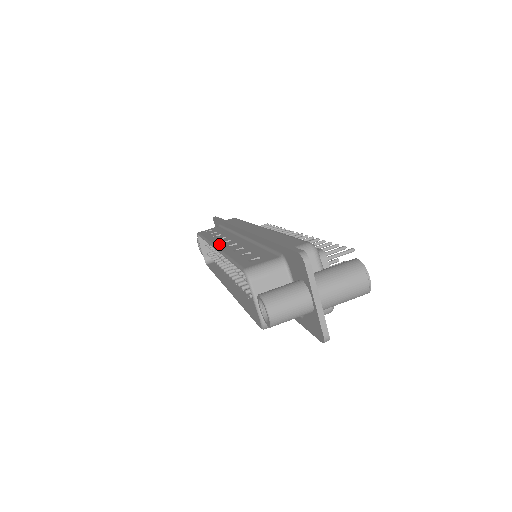
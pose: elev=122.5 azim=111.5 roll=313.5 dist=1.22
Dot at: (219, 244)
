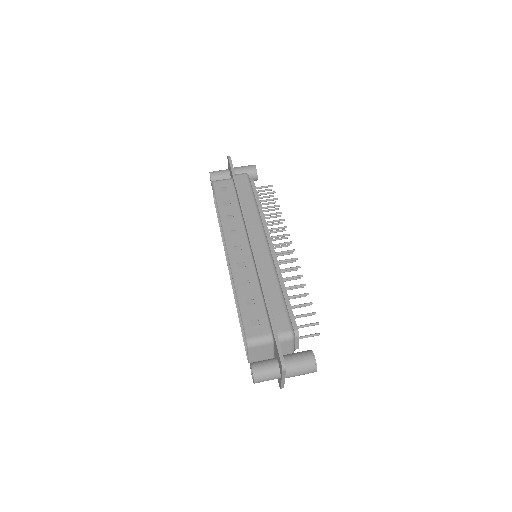
Dot at: (231, 251)
